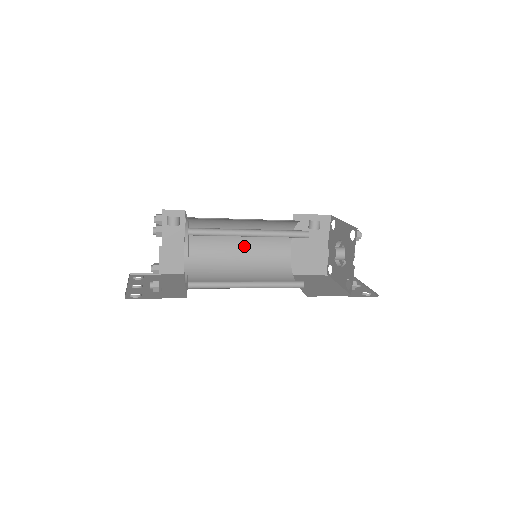
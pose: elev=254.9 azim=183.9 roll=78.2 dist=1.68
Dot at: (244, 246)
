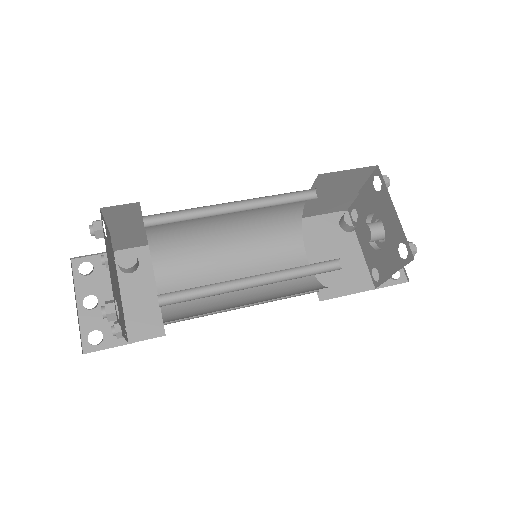
Dot at: (236, 214)
